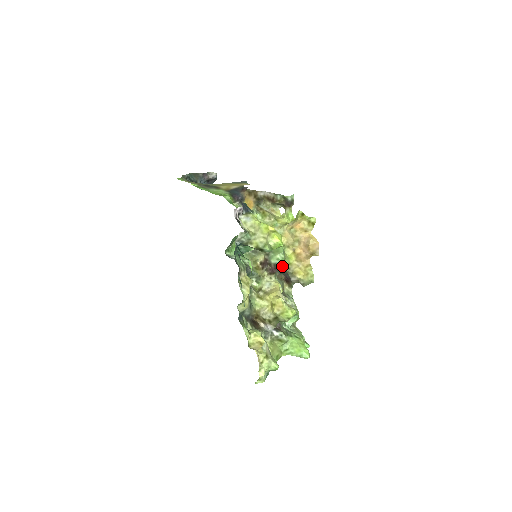
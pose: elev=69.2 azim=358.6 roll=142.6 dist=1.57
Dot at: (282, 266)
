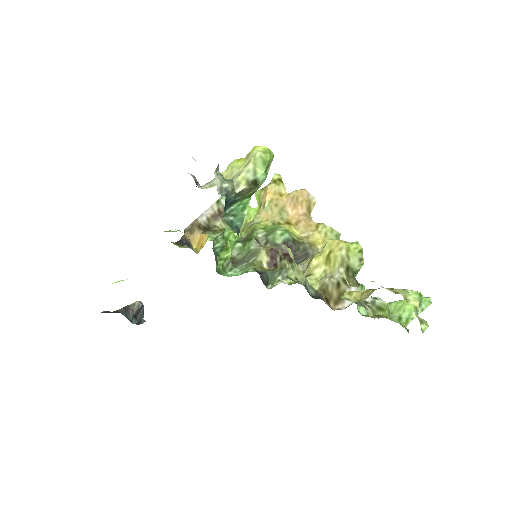
Dot at: (293, 242)
